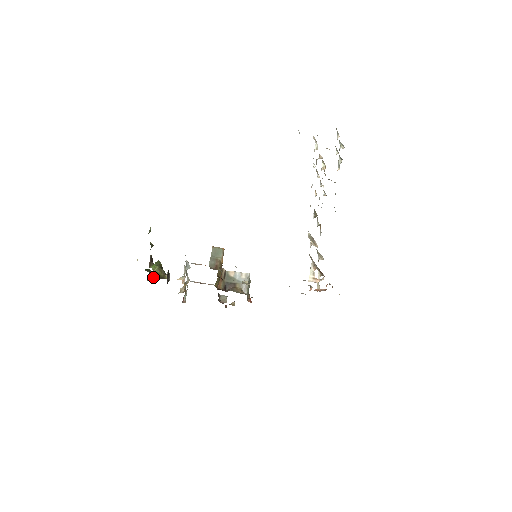
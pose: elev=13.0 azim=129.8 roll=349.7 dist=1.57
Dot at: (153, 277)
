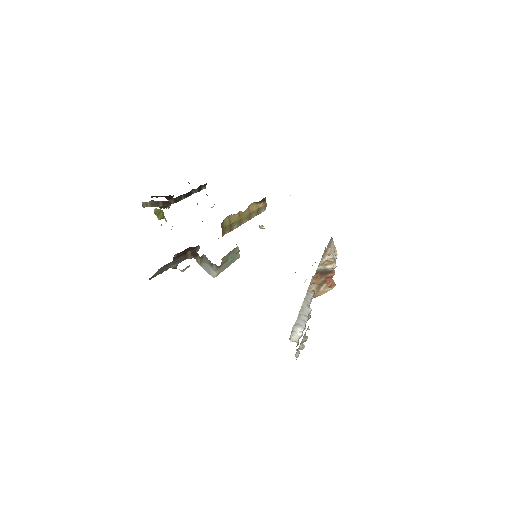
Dot at: occluded
